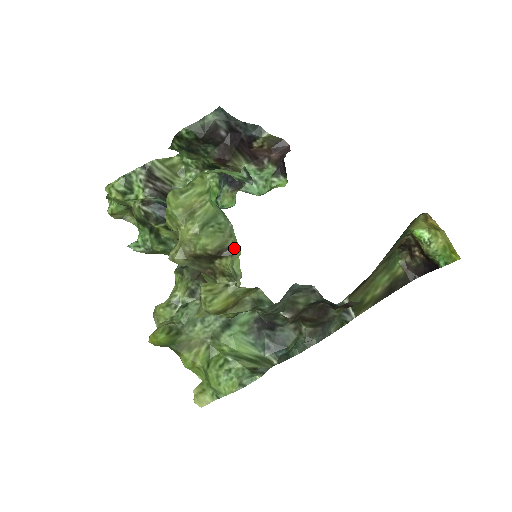
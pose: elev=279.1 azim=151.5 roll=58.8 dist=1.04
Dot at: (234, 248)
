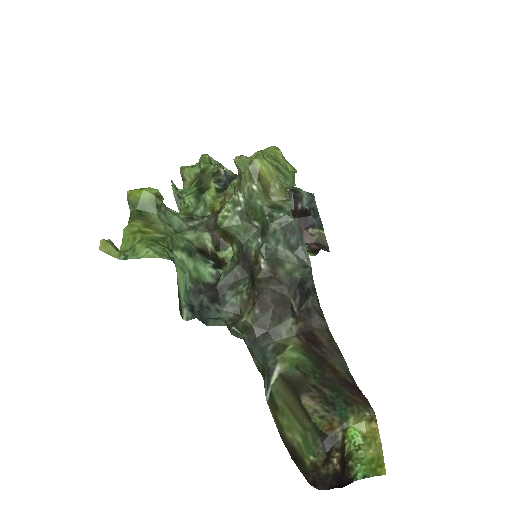
Dot at: occluded
